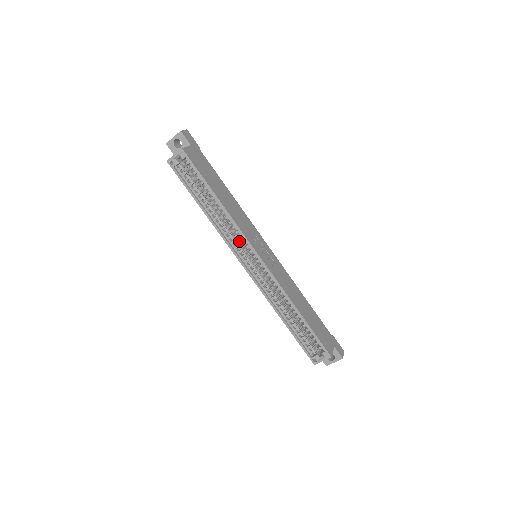
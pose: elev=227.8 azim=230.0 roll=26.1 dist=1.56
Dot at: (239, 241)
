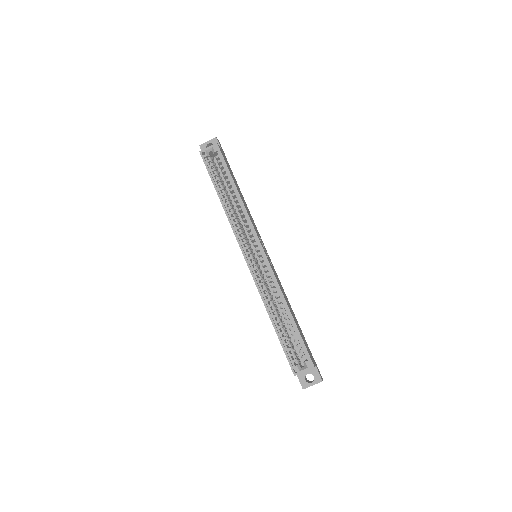
Dot at: (245, 235)
